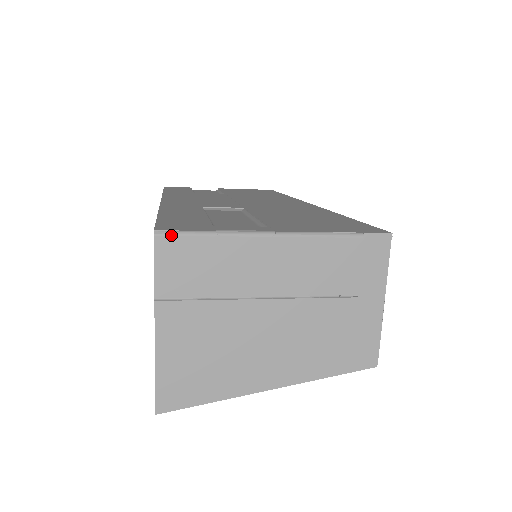
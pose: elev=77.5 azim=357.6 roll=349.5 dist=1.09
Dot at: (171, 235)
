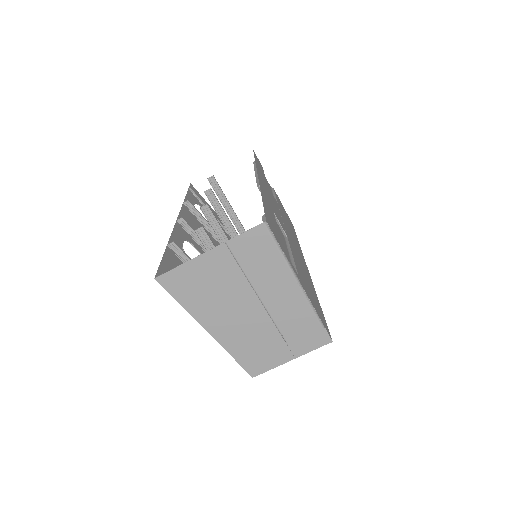
Dot at: (268, 231)
